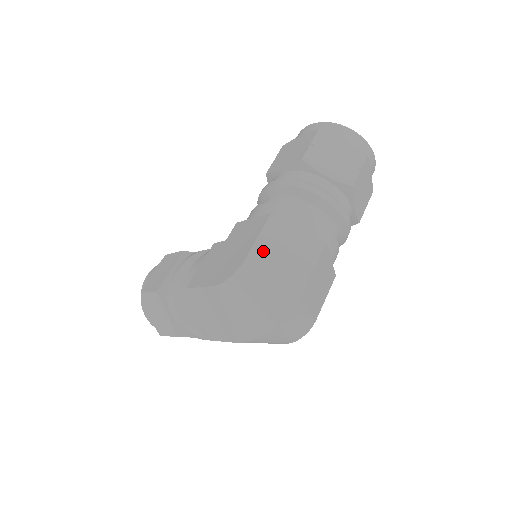
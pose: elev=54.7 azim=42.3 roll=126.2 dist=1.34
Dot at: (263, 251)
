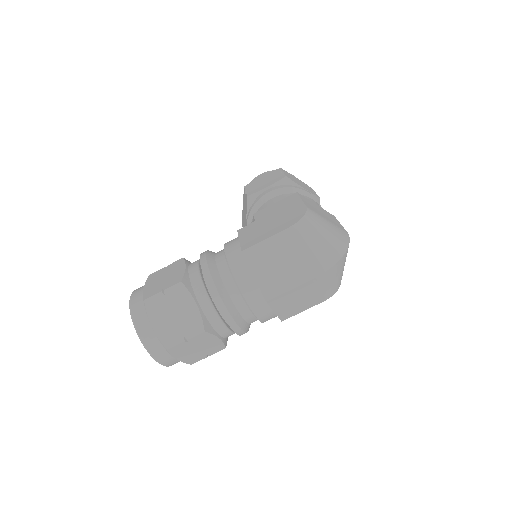
Dot at: (311, 207)
